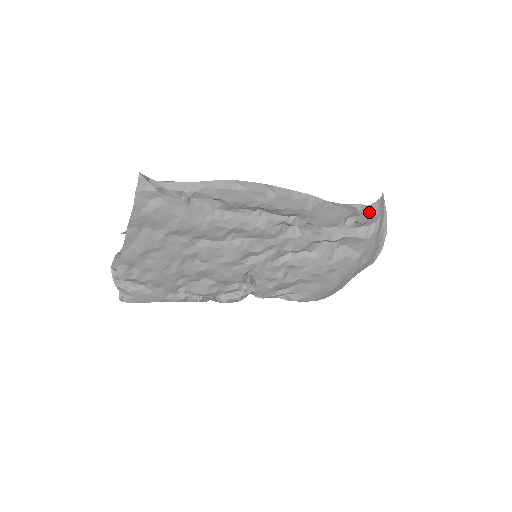
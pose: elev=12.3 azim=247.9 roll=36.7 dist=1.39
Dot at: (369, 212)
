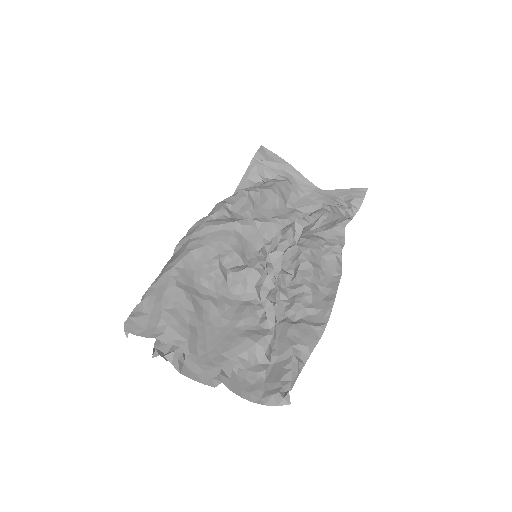
Dot at: occluded
